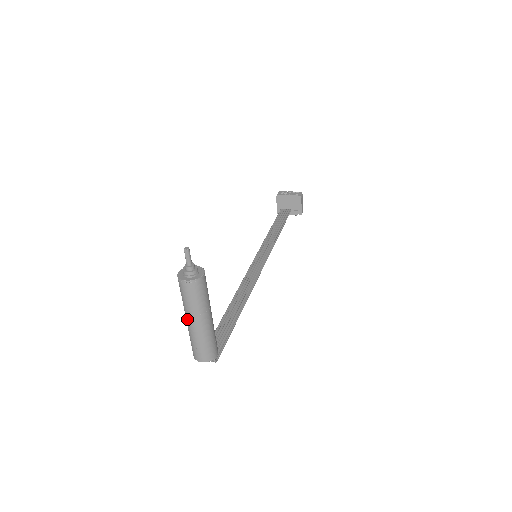
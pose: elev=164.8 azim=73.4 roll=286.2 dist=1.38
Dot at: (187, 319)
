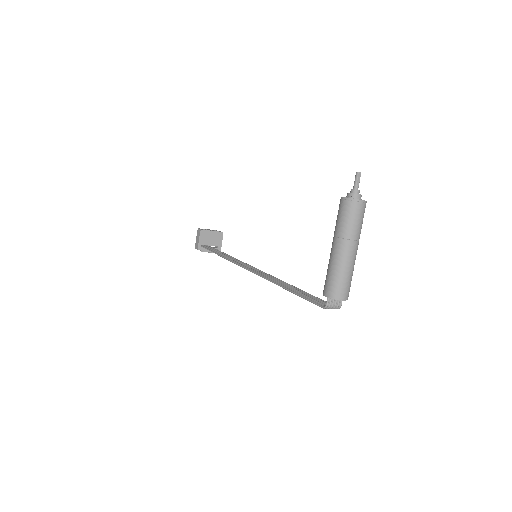
Dot at: (345, 247)
